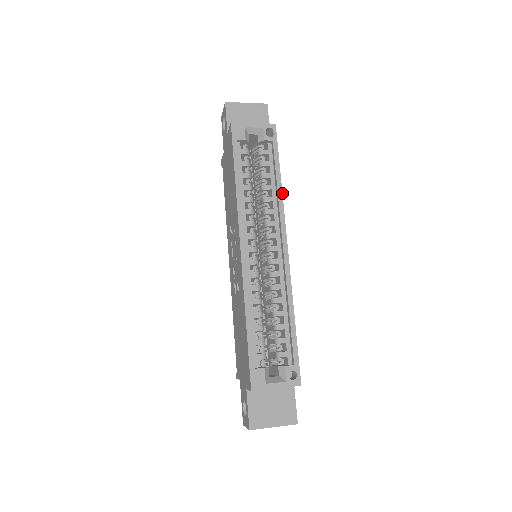
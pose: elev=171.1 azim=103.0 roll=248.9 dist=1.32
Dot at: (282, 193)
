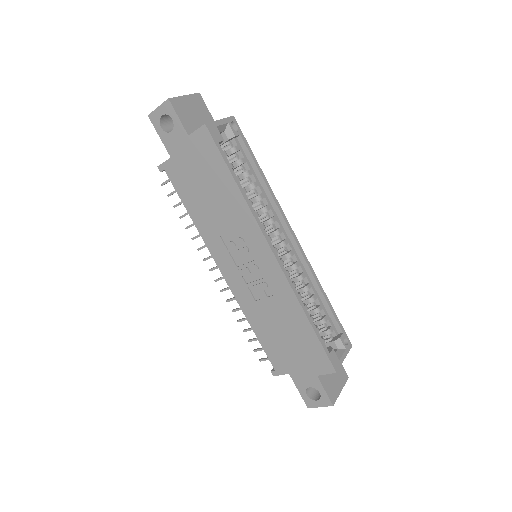
Dot at: occluded
